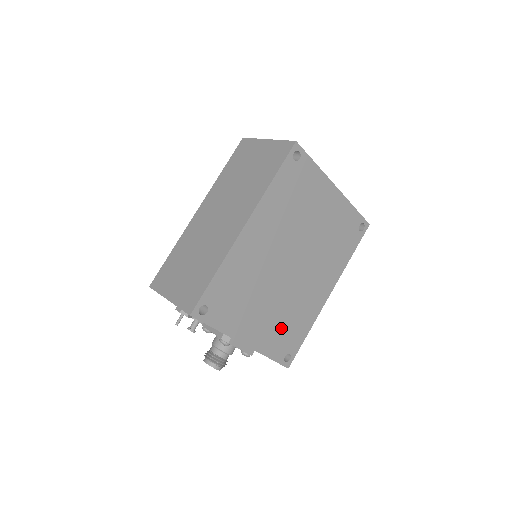
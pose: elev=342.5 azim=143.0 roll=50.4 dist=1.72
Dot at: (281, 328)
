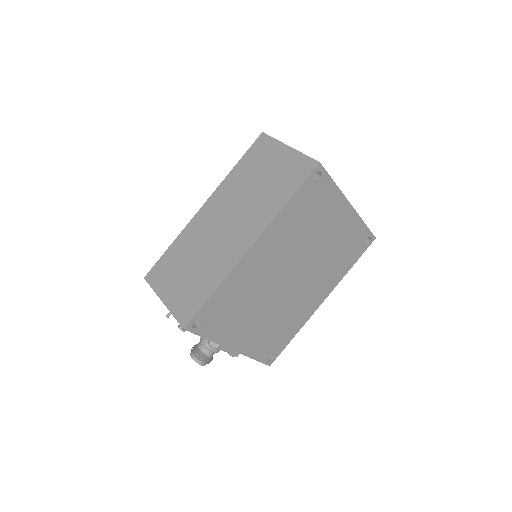
Dot at: (270, 334)
